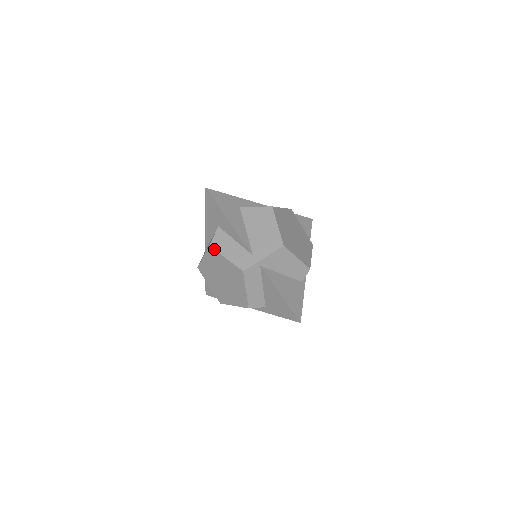
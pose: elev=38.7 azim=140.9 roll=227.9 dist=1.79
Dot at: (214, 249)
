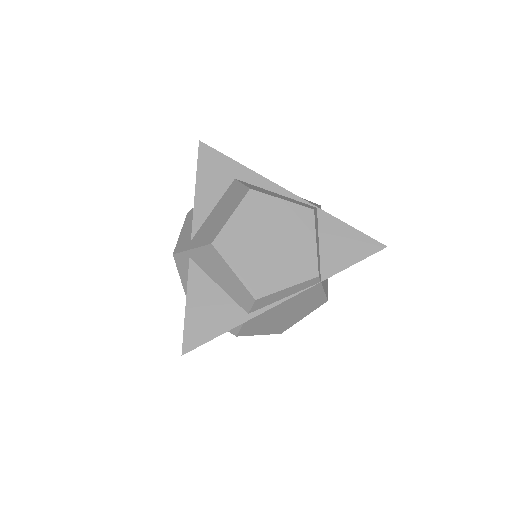
Dot at: (185, 218)
